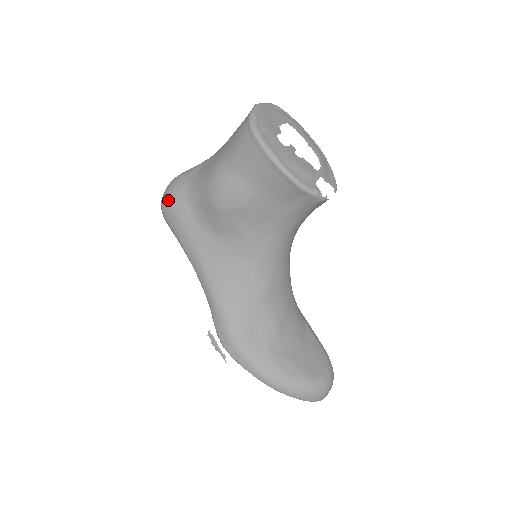
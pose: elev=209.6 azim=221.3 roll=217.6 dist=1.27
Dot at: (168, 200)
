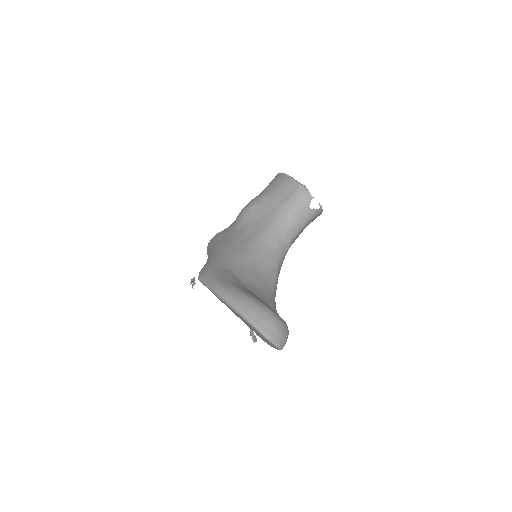
Dot at: occluded
